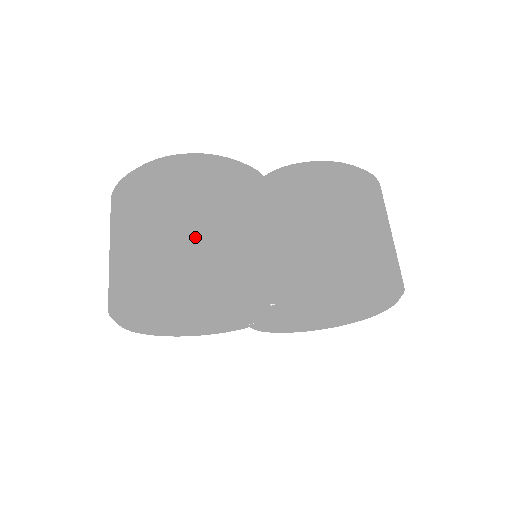
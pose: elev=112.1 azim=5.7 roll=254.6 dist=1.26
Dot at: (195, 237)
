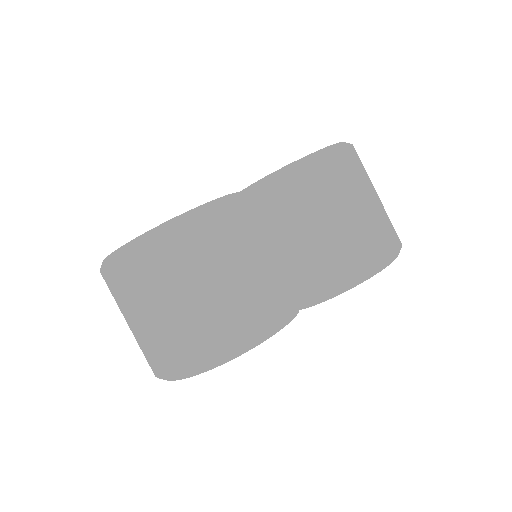
Dot at: (222, 311)
